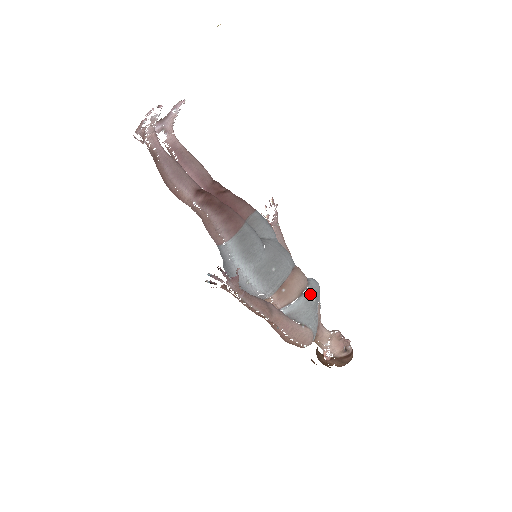
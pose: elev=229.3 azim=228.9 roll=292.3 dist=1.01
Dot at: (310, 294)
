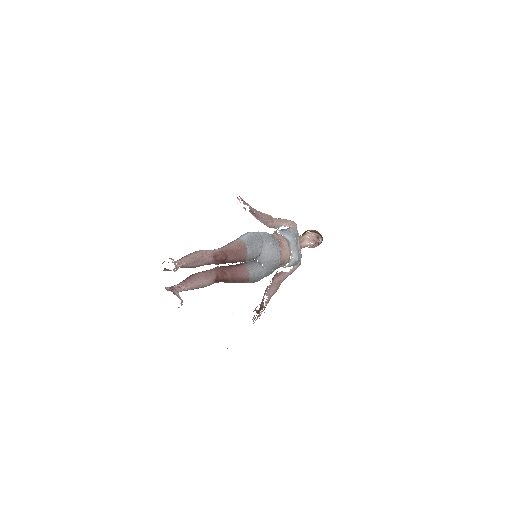
Dot at: (295, 259)
